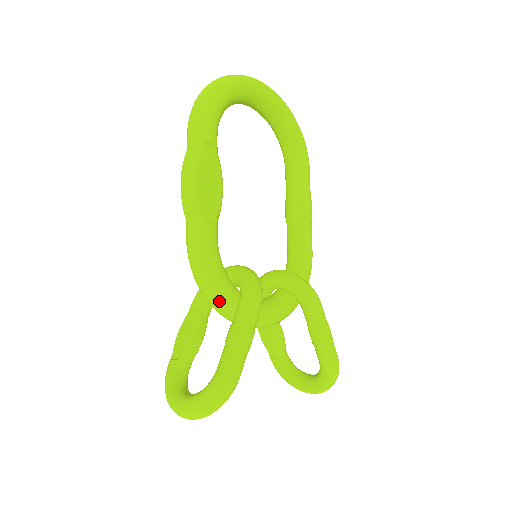
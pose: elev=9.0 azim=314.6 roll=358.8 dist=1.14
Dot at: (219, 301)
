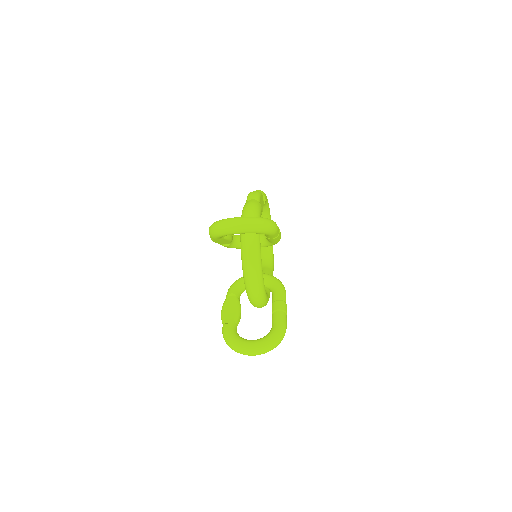
Dot at: occluded
